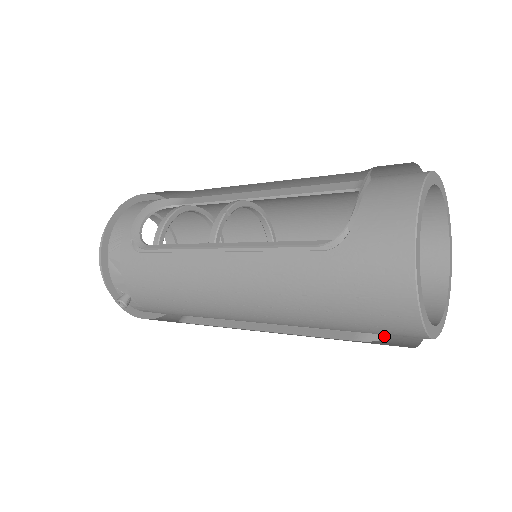
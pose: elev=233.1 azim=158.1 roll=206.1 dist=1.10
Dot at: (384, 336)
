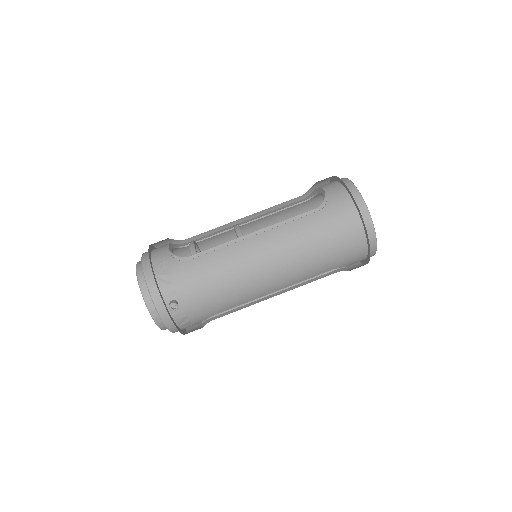
Dot at: (348, 270)
